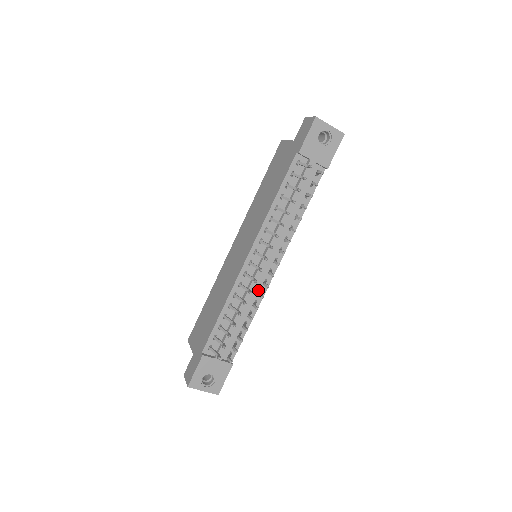
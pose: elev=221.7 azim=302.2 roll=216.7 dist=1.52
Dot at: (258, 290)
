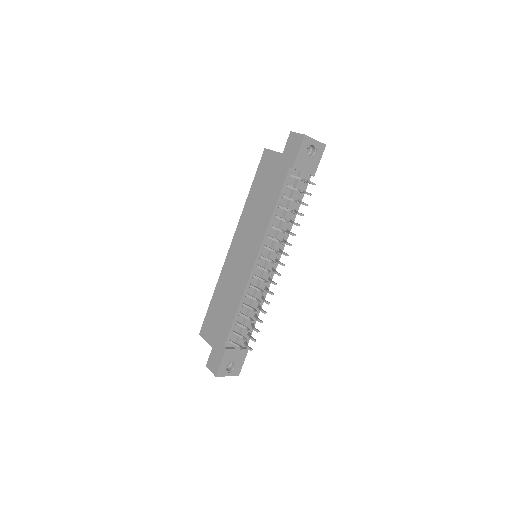
Dot at: (264, 286)
